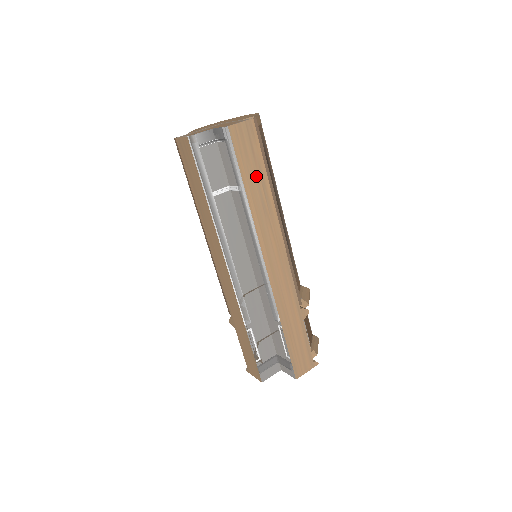
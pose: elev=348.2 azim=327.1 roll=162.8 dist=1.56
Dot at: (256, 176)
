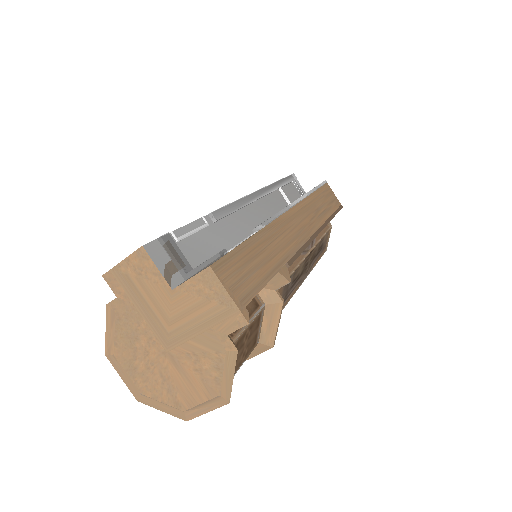
Dot at: (325, 204)
